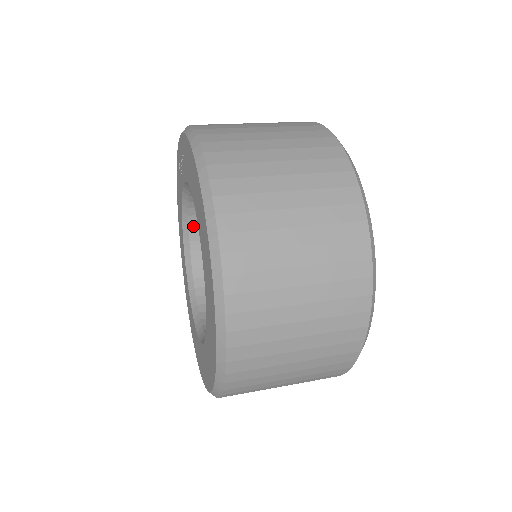
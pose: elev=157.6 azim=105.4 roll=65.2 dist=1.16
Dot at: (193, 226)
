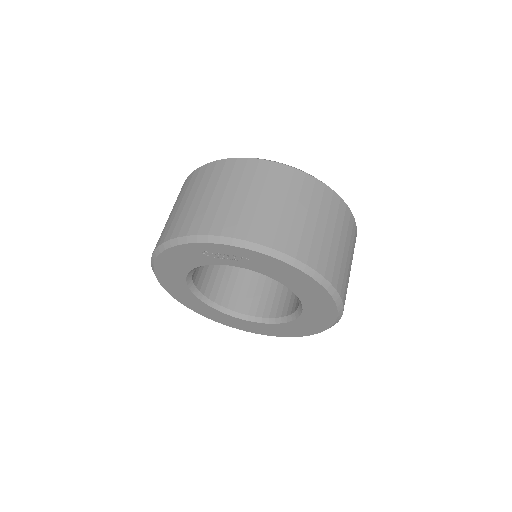
Dot at: occluded
